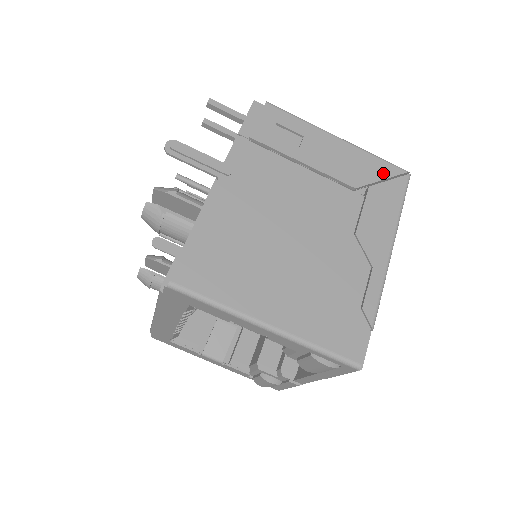
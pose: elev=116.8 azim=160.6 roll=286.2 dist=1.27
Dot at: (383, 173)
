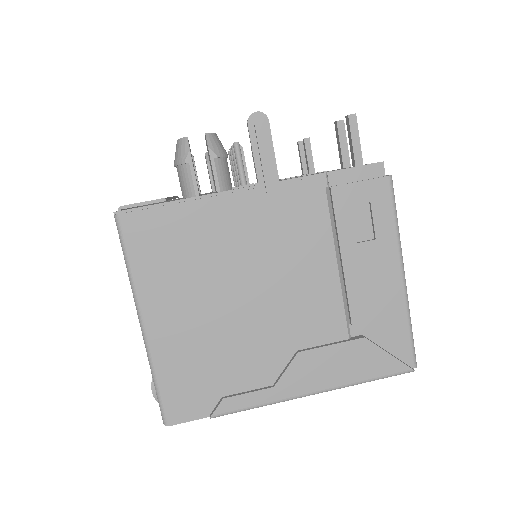
Dot at: (393, 343)
